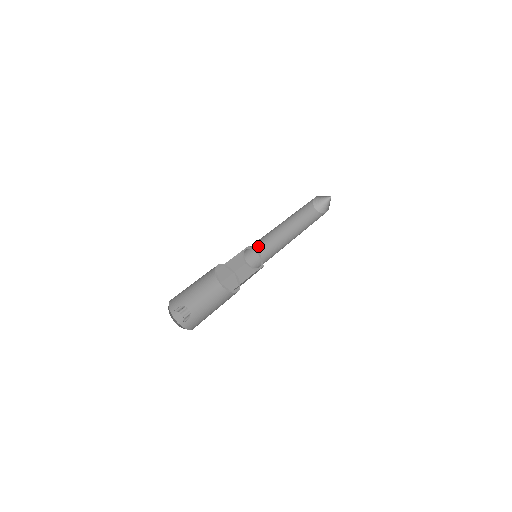
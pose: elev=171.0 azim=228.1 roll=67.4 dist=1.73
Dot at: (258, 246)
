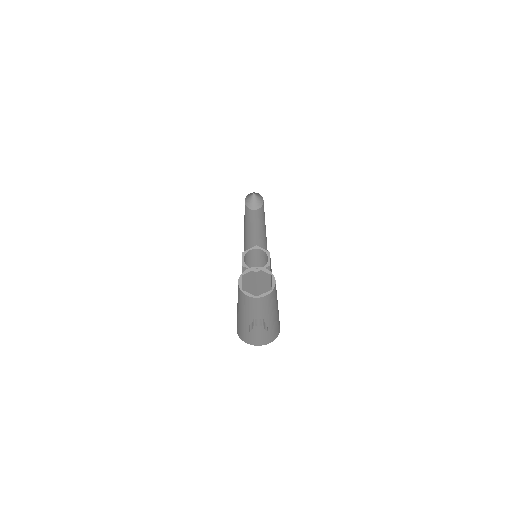
Dot at: occluded
